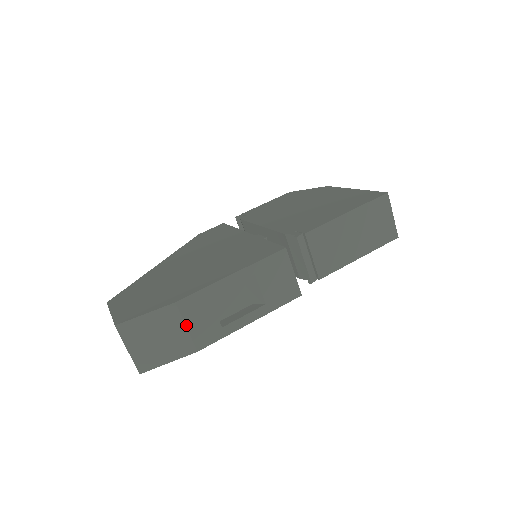
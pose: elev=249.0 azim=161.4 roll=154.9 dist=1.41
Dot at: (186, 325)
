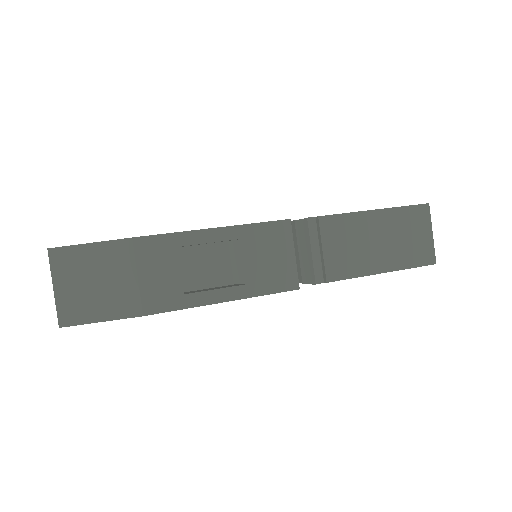
Dot at: (138, 273)
